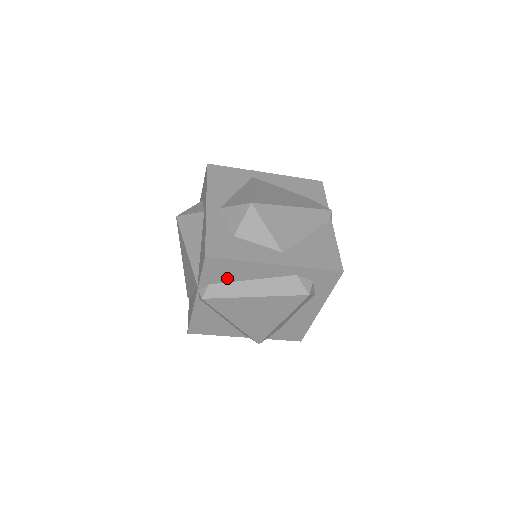
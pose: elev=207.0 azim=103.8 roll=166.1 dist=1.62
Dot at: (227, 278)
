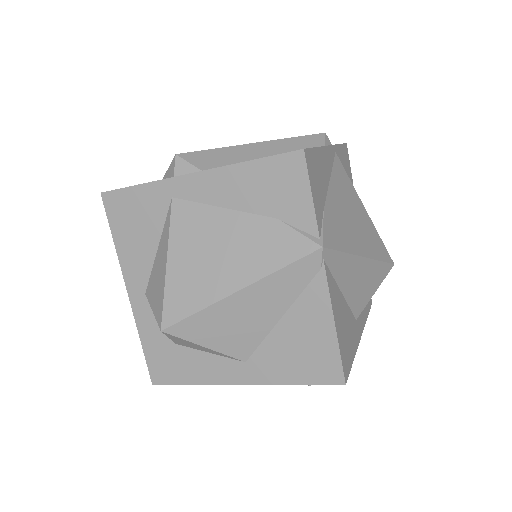
Dot at: occluded
